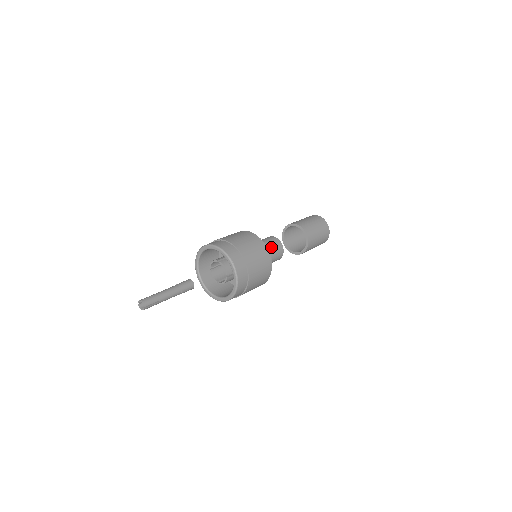
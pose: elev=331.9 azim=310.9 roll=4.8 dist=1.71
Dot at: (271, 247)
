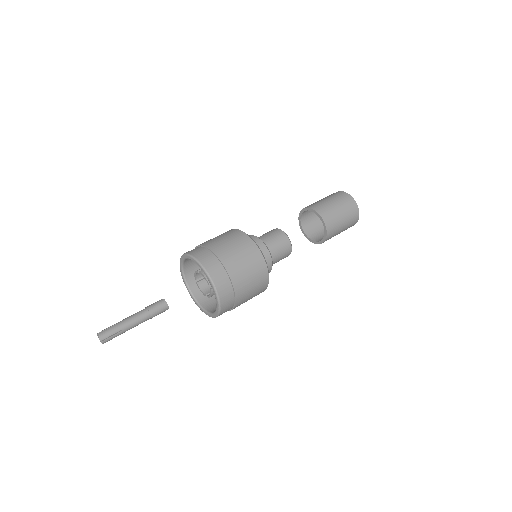
Dot at: (271, 242)
